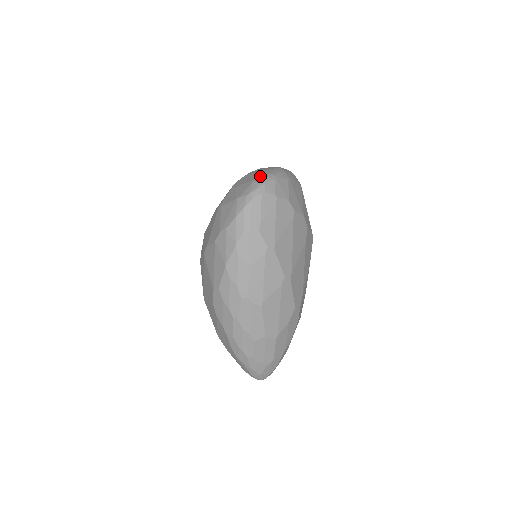
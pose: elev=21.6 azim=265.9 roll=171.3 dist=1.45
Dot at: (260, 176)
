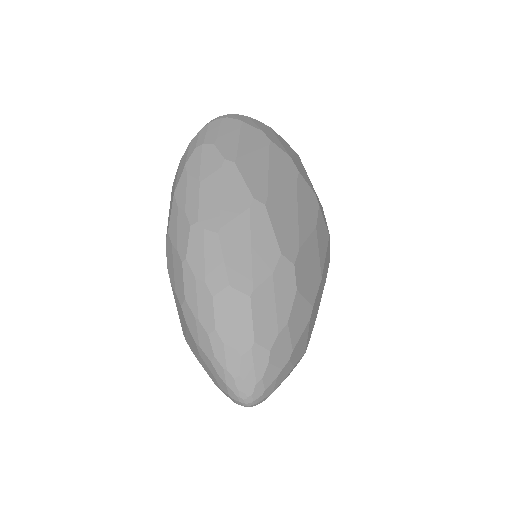
Dot at: occluded
